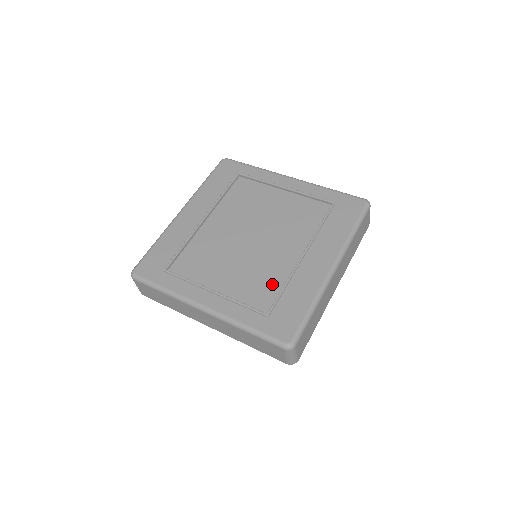
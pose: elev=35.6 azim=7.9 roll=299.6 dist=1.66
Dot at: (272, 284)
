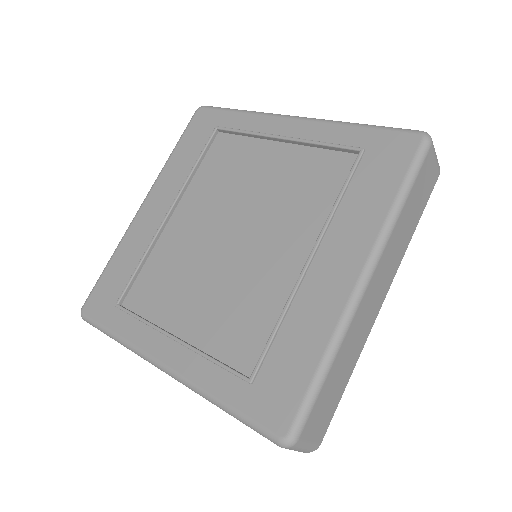
Dot at: (260, 319)
